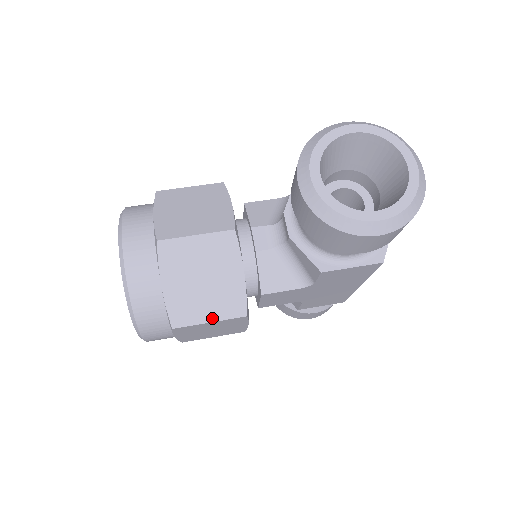
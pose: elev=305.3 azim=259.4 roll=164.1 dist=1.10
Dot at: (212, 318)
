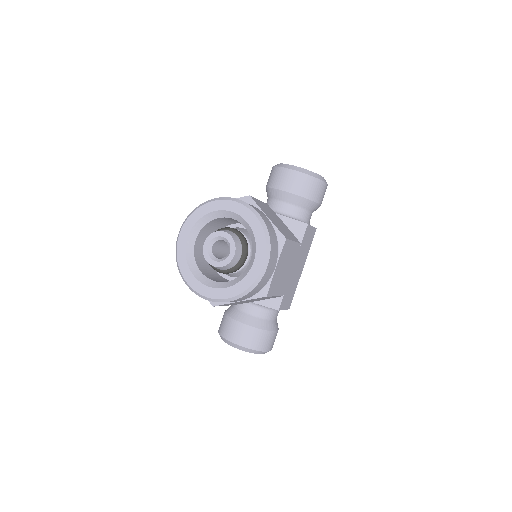
Dot at: (293, 239)
